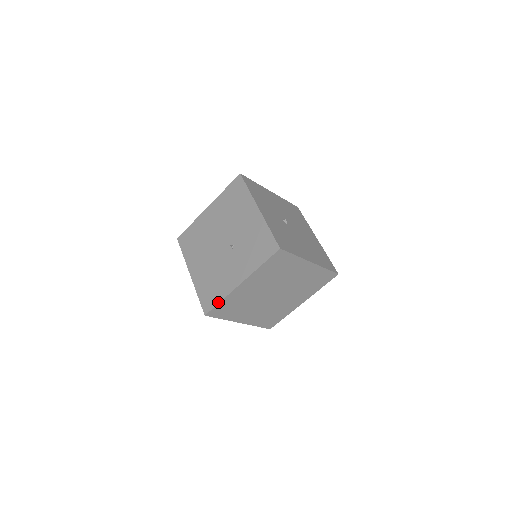
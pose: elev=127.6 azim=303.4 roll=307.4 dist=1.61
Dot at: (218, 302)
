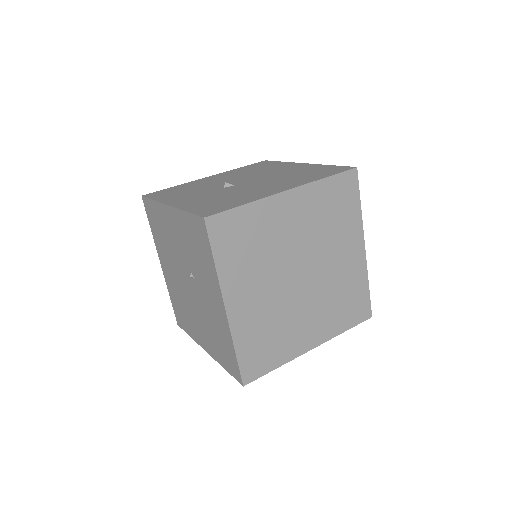
Dot at: (235, 356)
